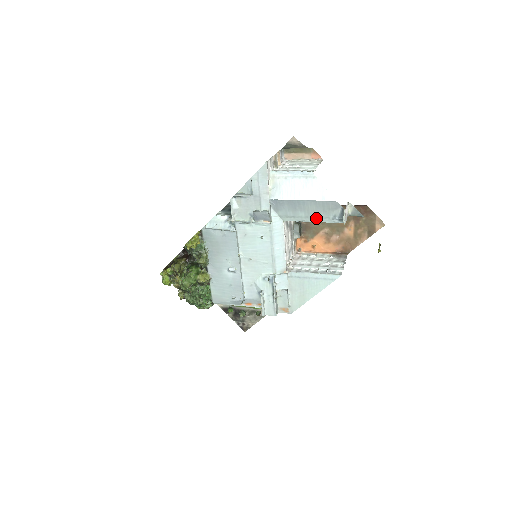
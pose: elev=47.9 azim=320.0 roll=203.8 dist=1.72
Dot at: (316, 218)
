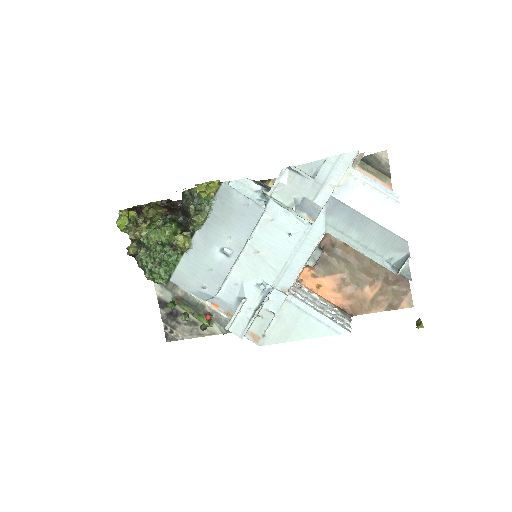
Dot at: (367, 249)
